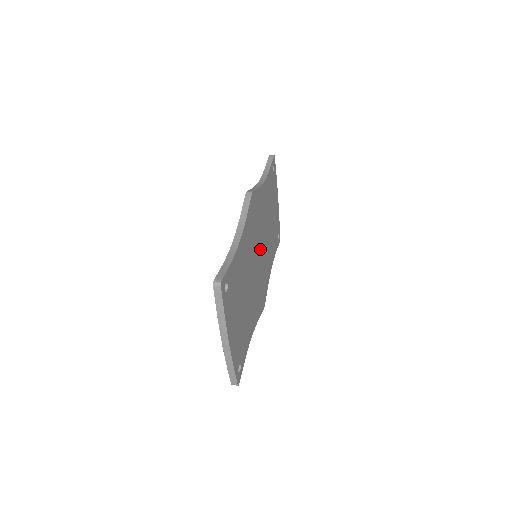
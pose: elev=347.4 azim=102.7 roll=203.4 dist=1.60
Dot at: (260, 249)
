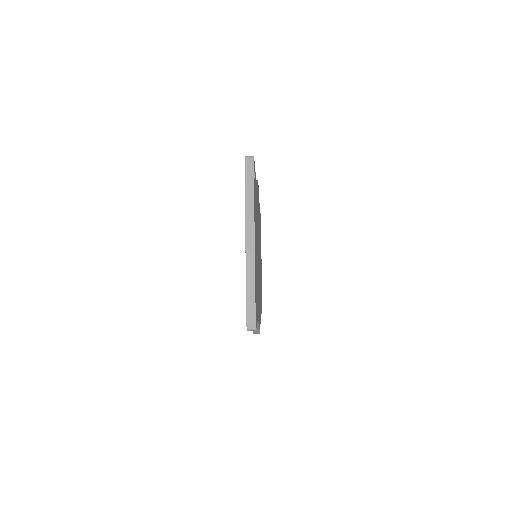
Dot at: occluded
